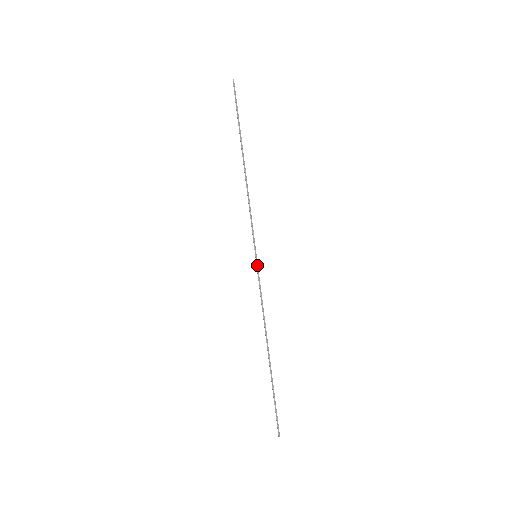
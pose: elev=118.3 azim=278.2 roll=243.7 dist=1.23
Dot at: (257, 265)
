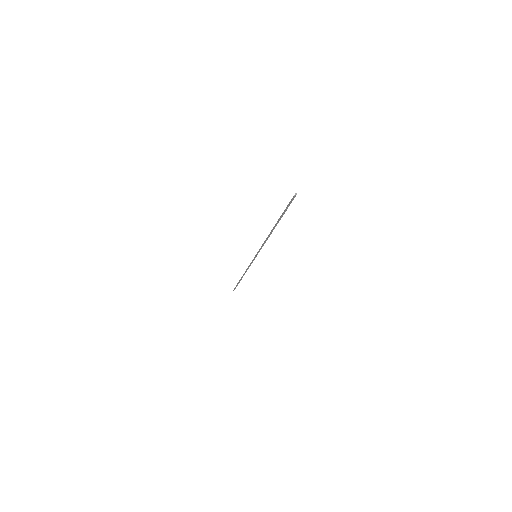
Dot at: (257, 253)
